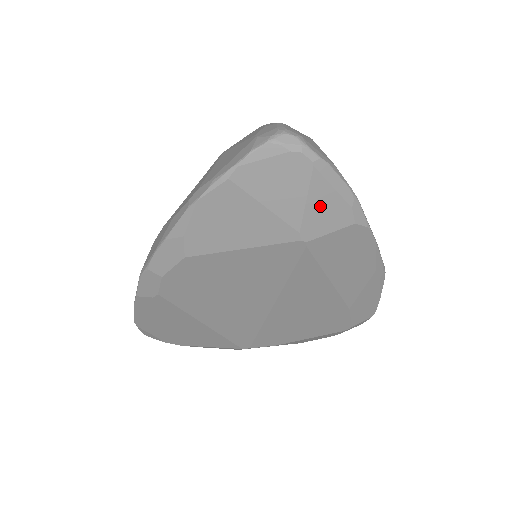
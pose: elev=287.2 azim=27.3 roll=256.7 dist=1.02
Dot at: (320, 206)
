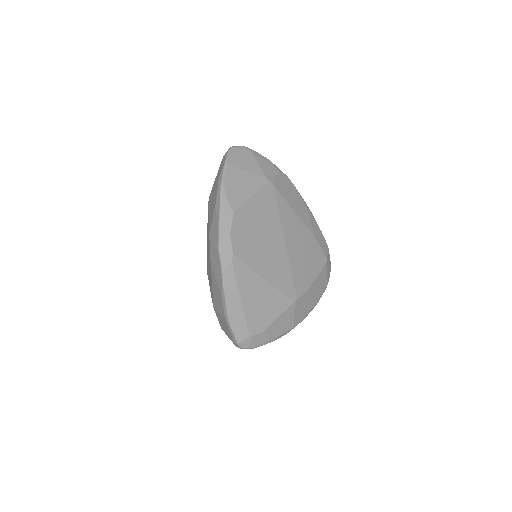
Dot at: (264, 166)
